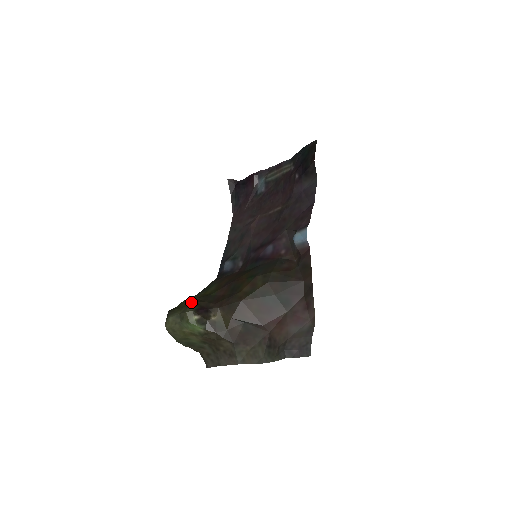
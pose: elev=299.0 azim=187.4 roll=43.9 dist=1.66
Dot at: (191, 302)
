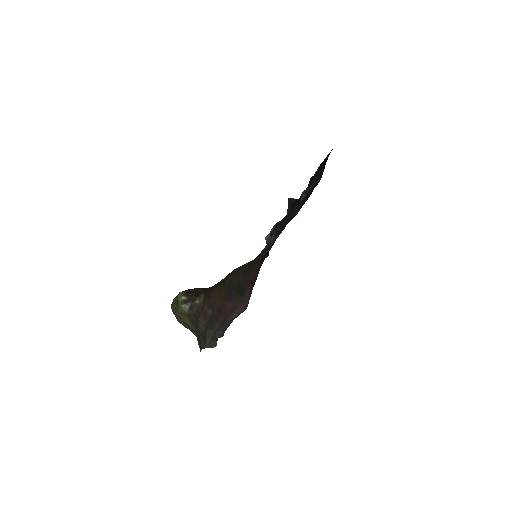
Dot at: occluded
